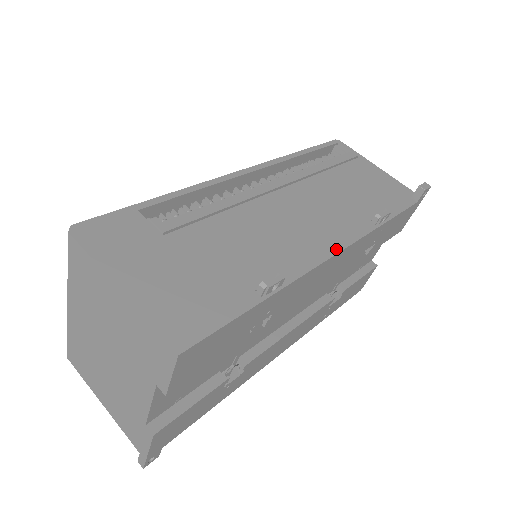
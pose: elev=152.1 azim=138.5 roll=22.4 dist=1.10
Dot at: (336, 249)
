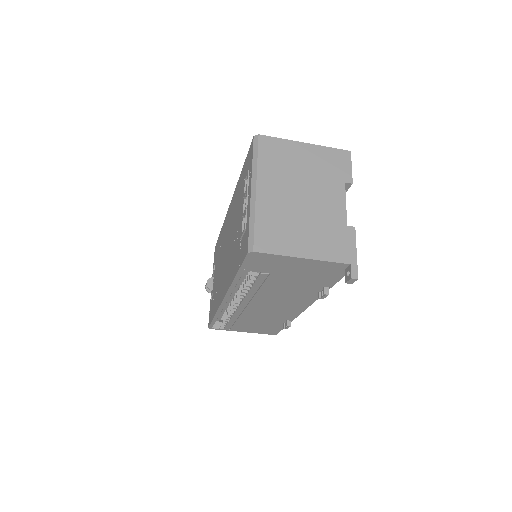
Dot at: occluded
